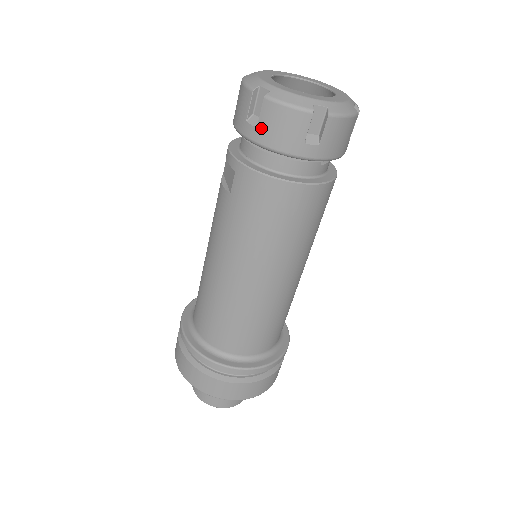
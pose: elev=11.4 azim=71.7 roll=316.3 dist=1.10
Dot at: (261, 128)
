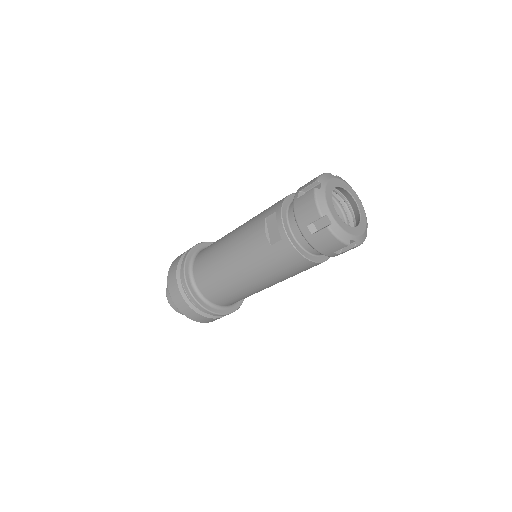
Dot at: (315, 237)
